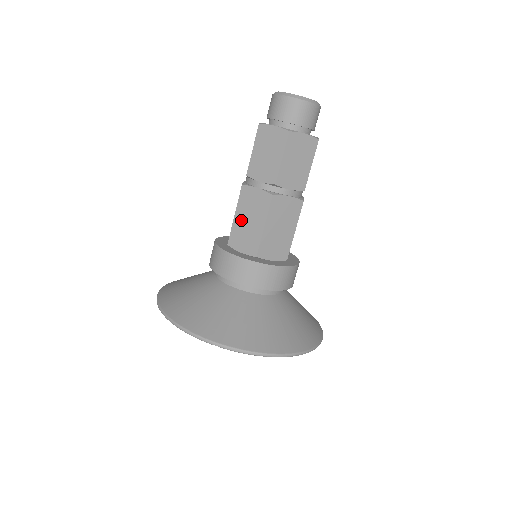
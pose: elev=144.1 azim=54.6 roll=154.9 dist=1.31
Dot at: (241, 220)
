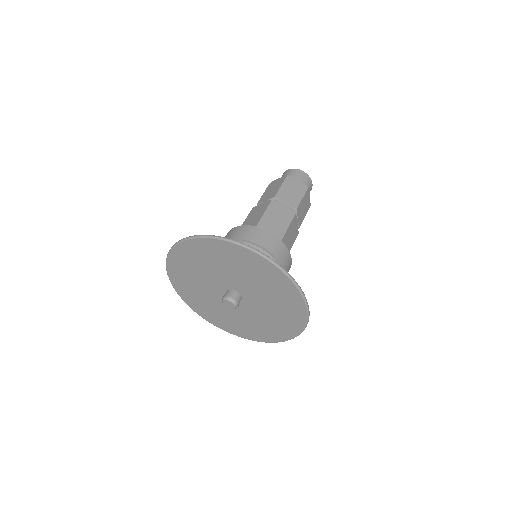
Dot at: (248, 221)
